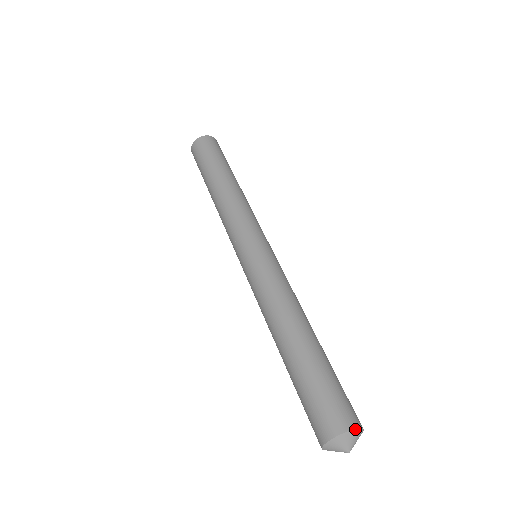
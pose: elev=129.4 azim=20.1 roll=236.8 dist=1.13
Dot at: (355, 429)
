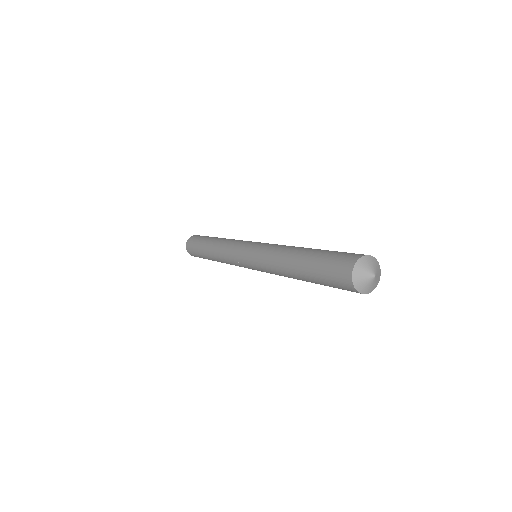
Dot at: (380, 269)
